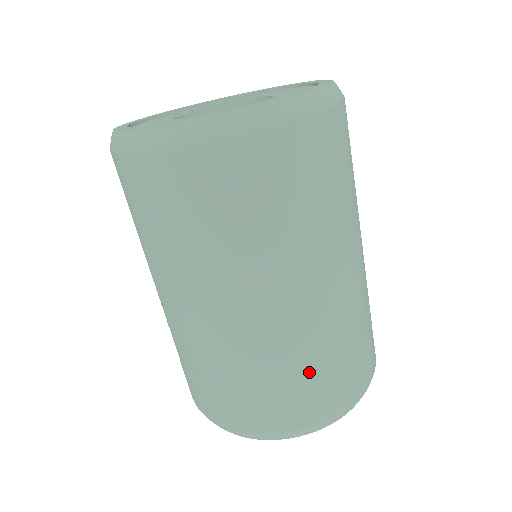
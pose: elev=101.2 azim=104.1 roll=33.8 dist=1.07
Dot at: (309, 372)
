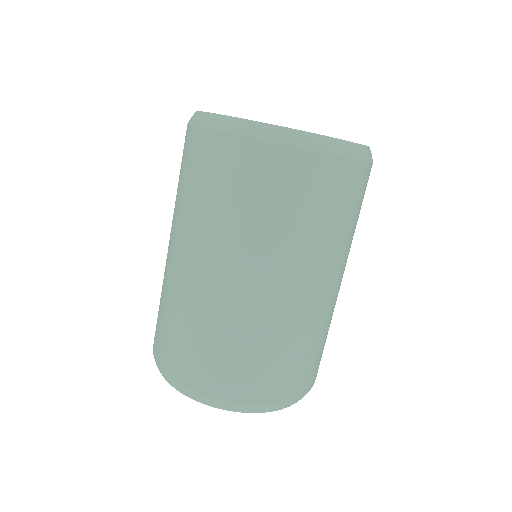
Dot at: (188, 334)
